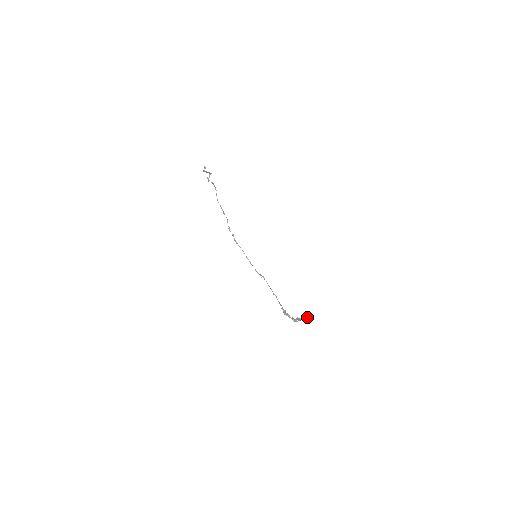
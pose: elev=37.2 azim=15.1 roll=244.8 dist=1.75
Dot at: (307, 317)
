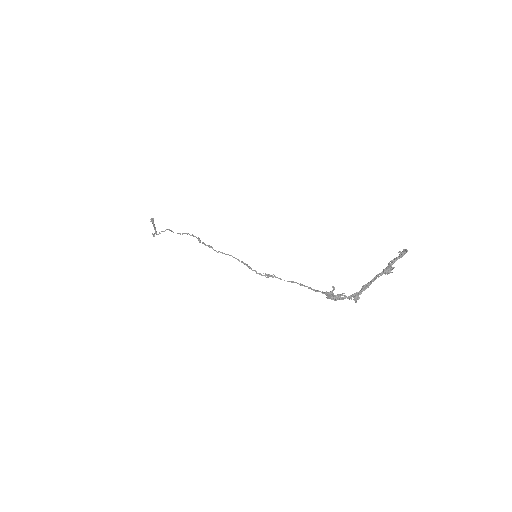
Dot at: (392, 261)
